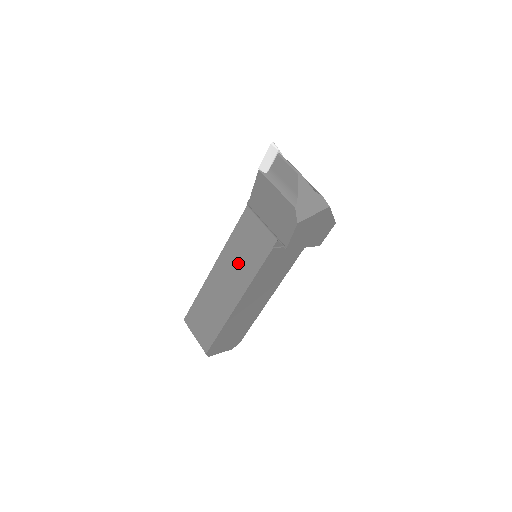
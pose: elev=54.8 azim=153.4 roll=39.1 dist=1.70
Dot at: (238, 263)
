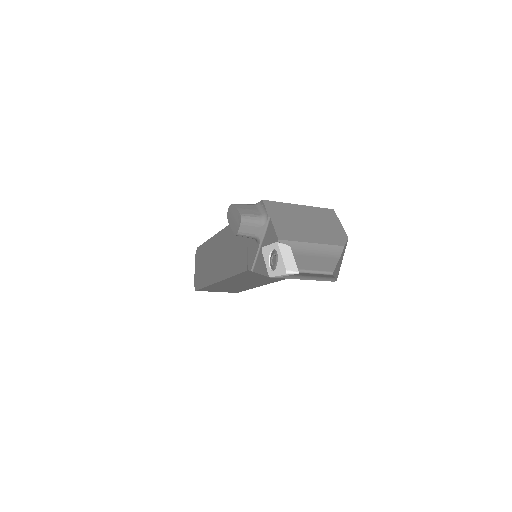
Dot at: (254, 280)
